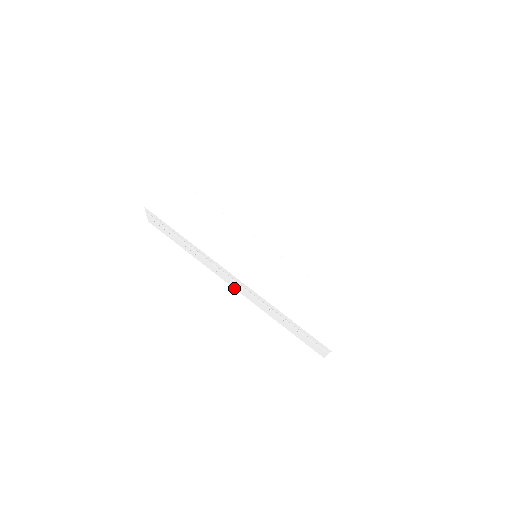
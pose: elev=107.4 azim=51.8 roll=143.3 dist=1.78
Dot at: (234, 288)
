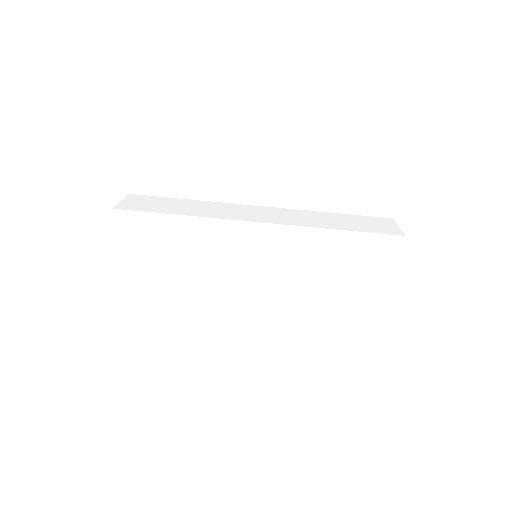
Dot at: occluded
